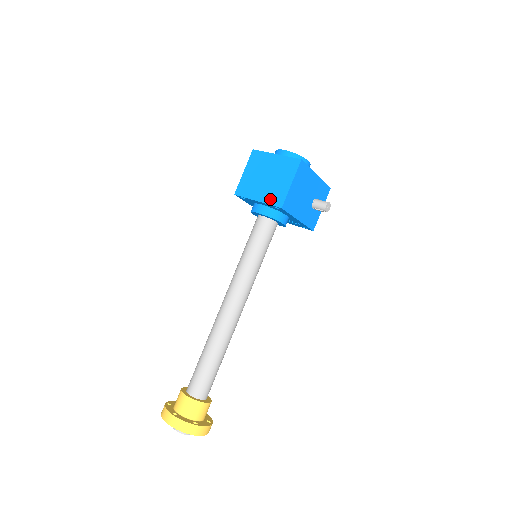
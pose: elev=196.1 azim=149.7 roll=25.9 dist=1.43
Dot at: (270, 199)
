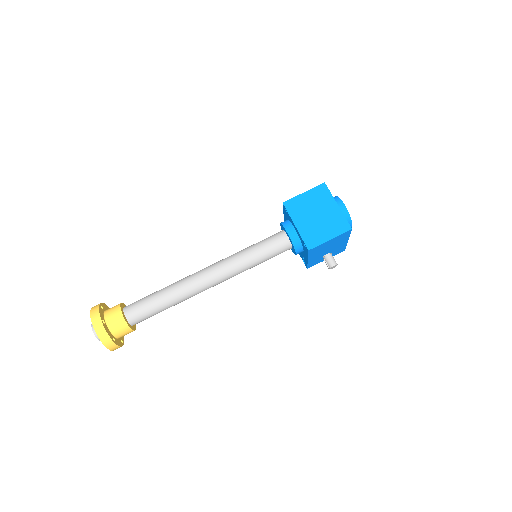
Dot at: (306, 235)
